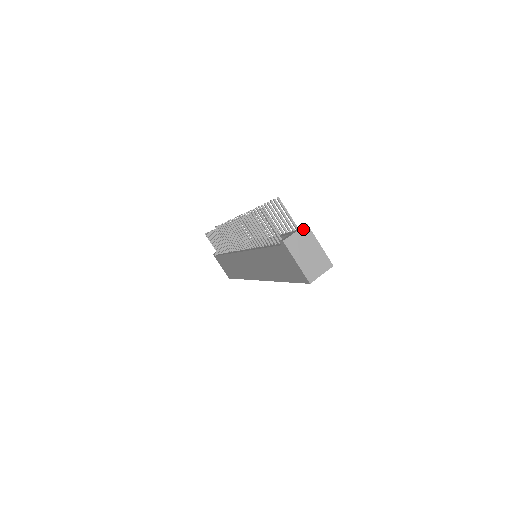
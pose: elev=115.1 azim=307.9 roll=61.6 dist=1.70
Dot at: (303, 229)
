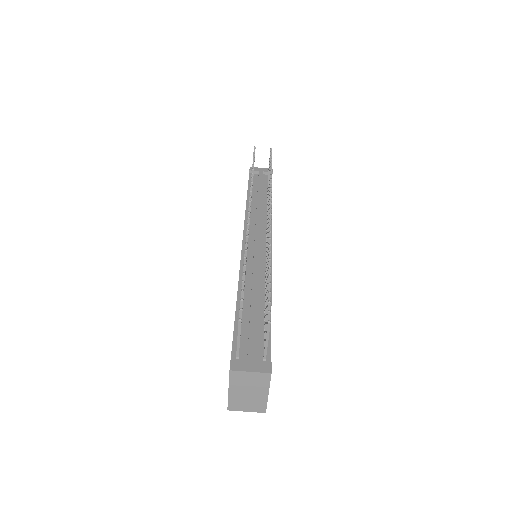
Dot at: (262, 374)
